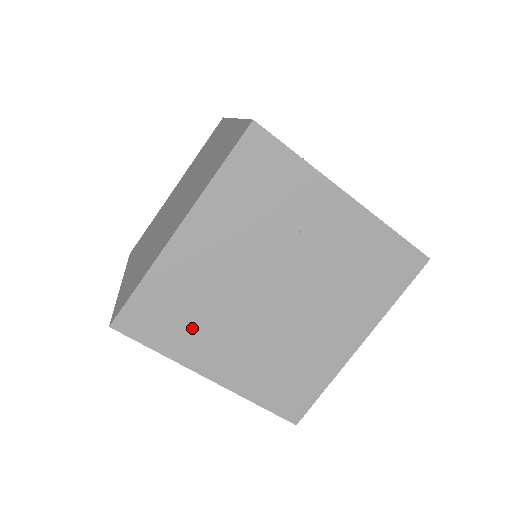
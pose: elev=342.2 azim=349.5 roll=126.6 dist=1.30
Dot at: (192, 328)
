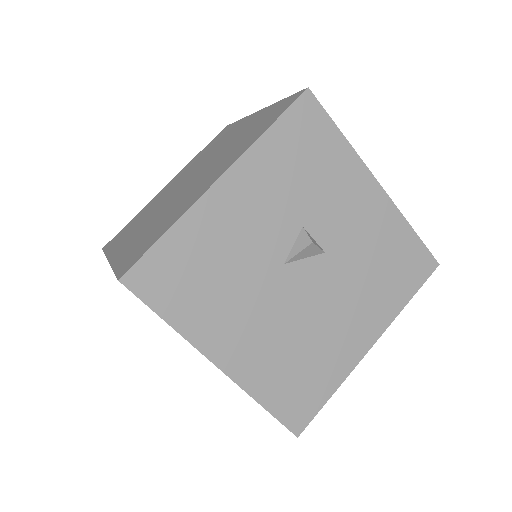
Dot at: occluded
